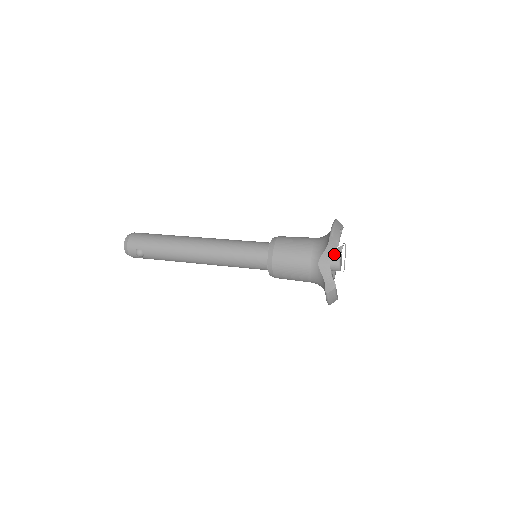
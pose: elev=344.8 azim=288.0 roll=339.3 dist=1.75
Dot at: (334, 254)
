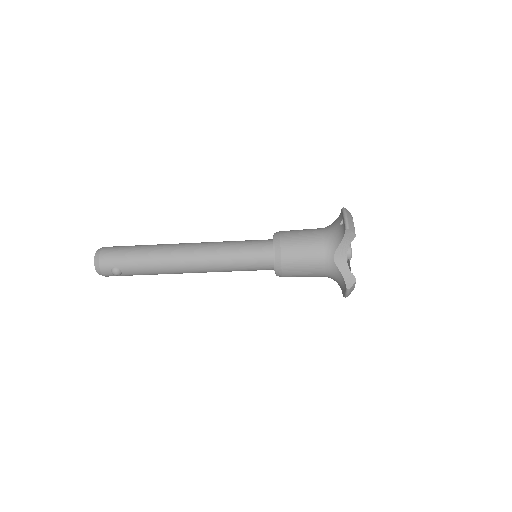
Dot at: occluded
